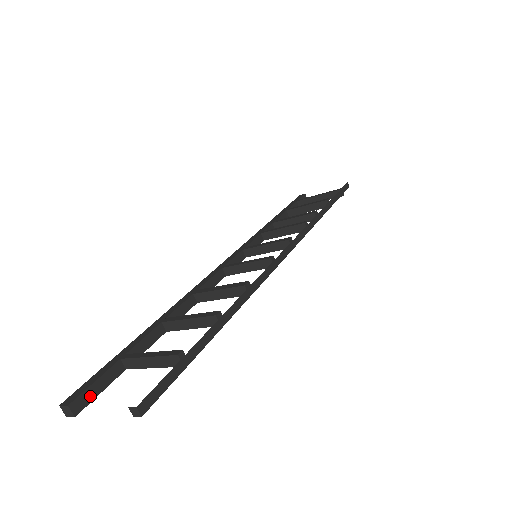
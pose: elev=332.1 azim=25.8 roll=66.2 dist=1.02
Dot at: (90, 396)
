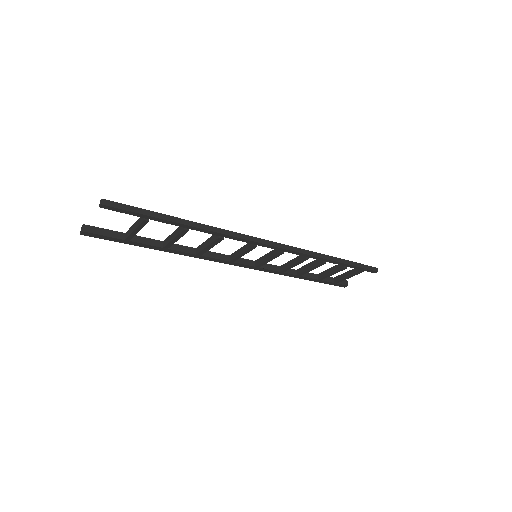
Dot at: (97, 231)
